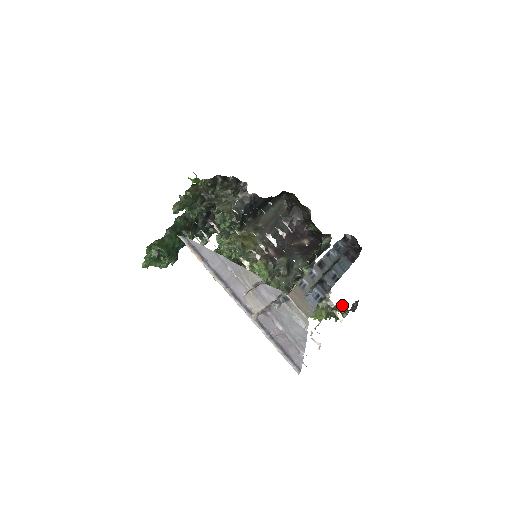
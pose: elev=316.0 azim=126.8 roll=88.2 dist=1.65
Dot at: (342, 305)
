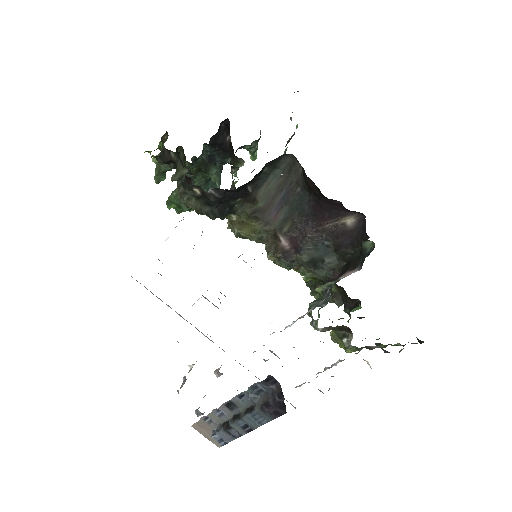
Dot at: occluded
